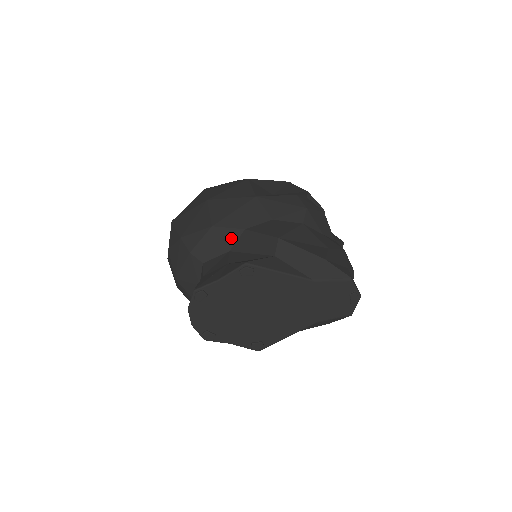
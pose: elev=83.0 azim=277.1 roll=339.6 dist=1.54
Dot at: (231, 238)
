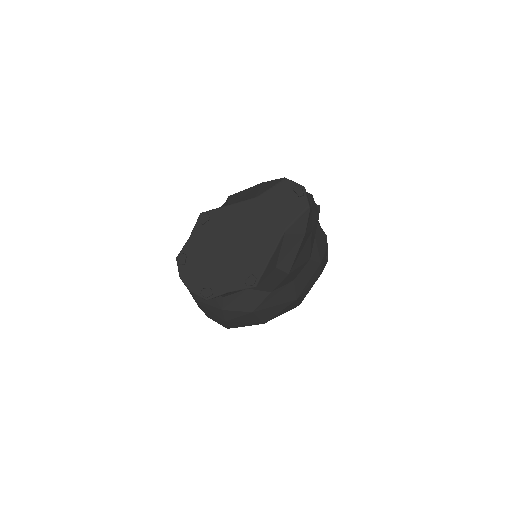
Dot at: occluded
